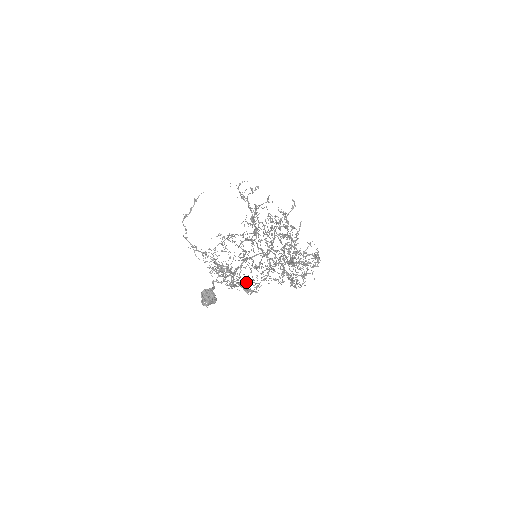
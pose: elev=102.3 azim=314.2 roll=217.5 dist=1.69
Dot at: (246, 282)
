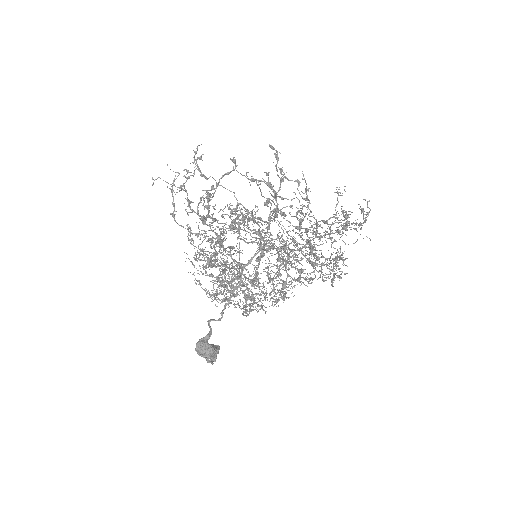
Dot at: (249, 310)
